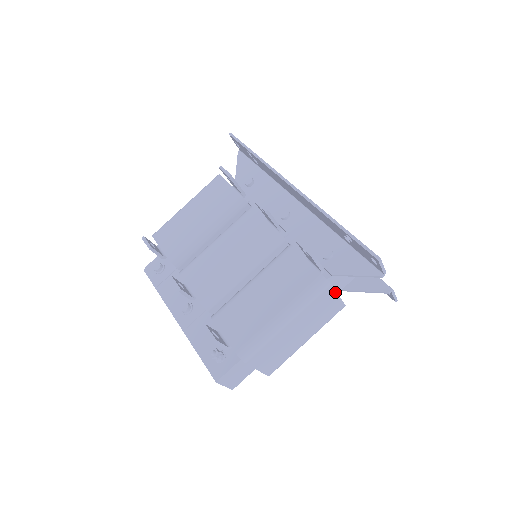
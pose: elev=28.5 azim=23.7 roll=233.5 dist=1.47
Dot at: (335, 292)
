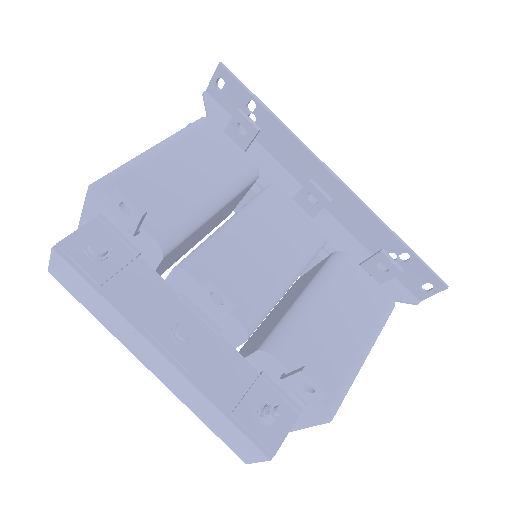
Dot at: occluded
